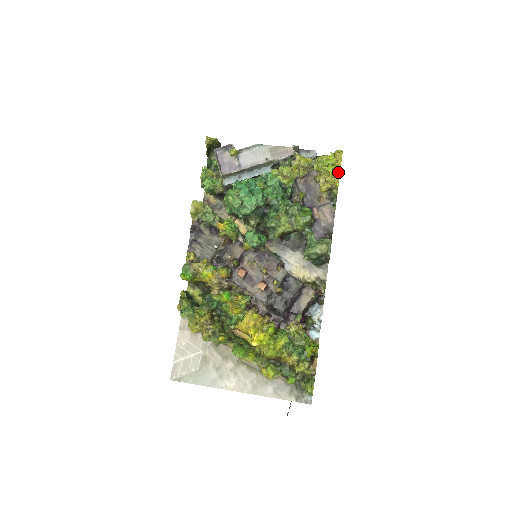
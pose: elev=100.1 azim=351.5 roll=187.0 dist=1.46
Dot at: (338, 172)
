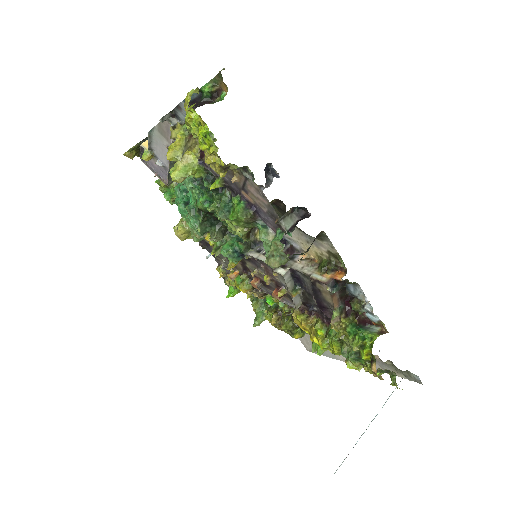
Dot at: (209, 140)
